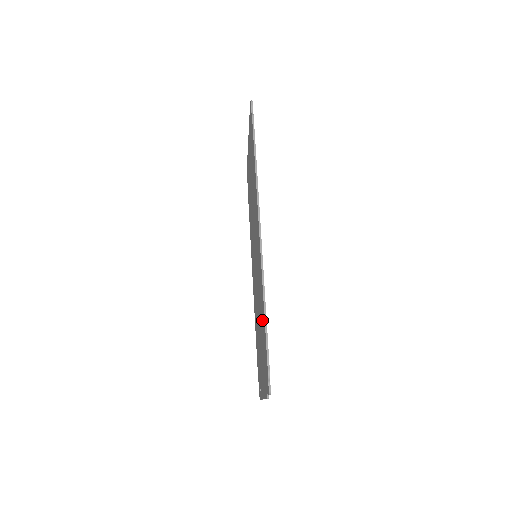
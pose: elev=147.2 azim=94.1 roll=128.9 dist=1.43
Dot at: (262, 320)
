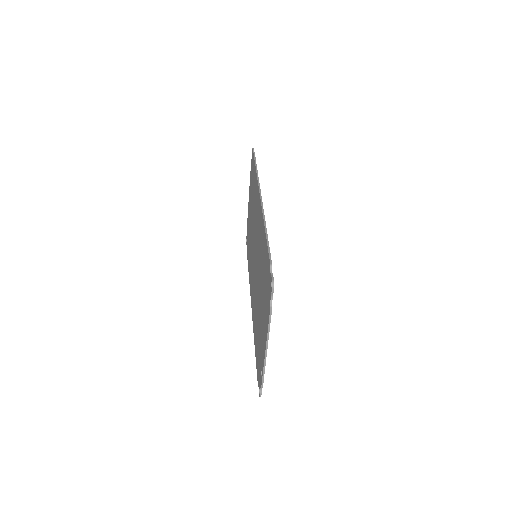
Dot at: (263, 260)
